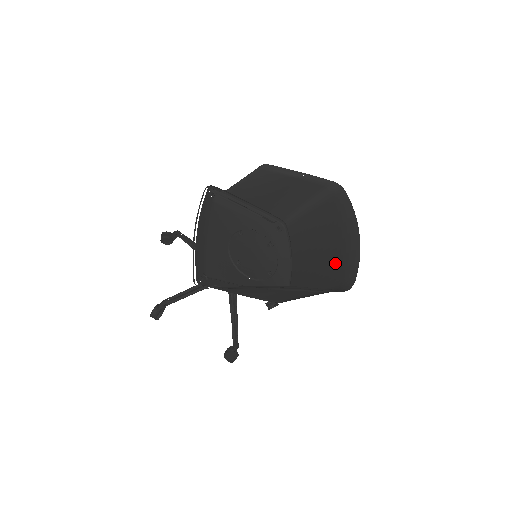
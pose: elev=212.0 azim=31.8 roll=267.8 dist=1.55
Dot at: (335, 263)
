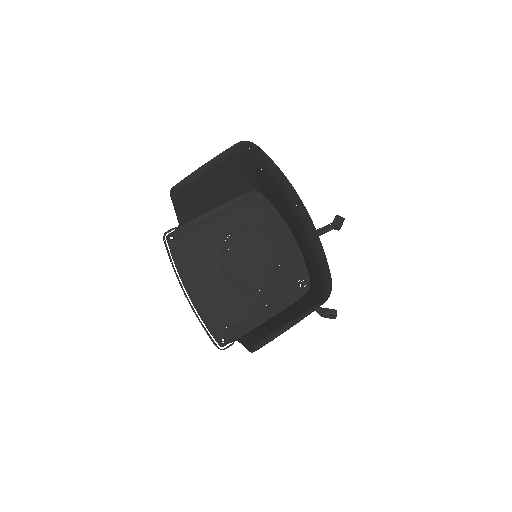
Dot at: (309, 247)
